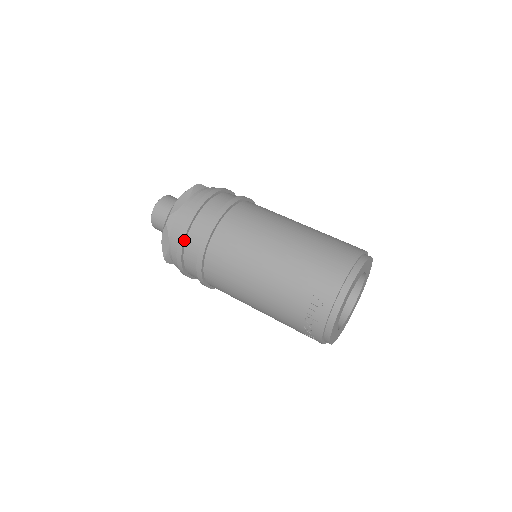
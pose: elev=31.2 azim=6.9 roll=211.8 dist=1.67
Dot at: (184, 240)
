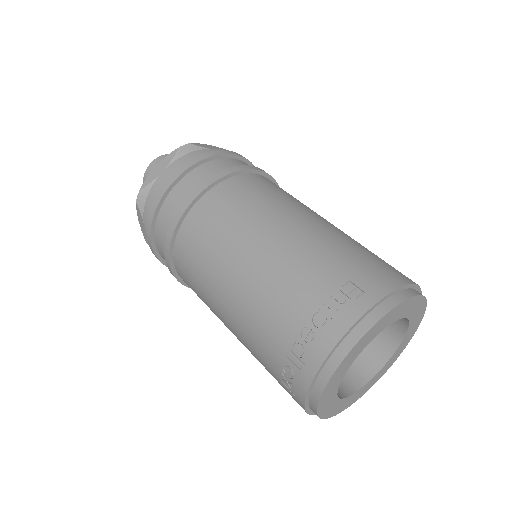
Dot at: (191, 166)
